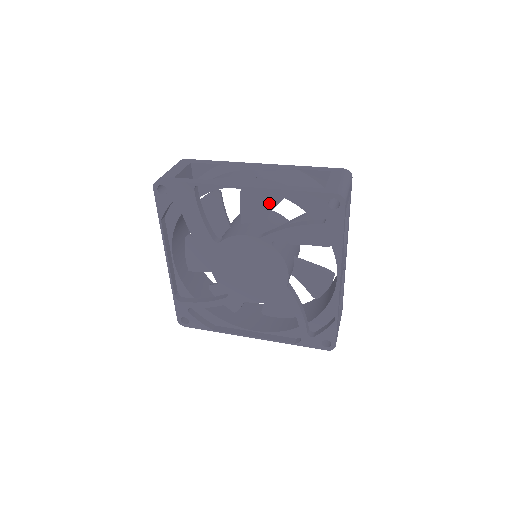
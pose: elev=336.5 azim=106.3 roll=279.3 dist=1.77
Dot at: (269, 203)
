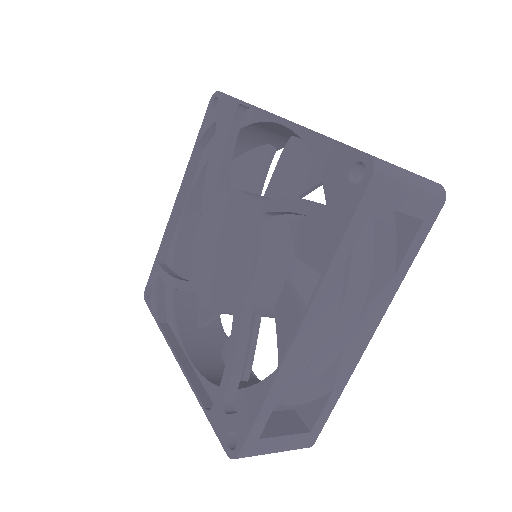
Dot at: (306, 179)
